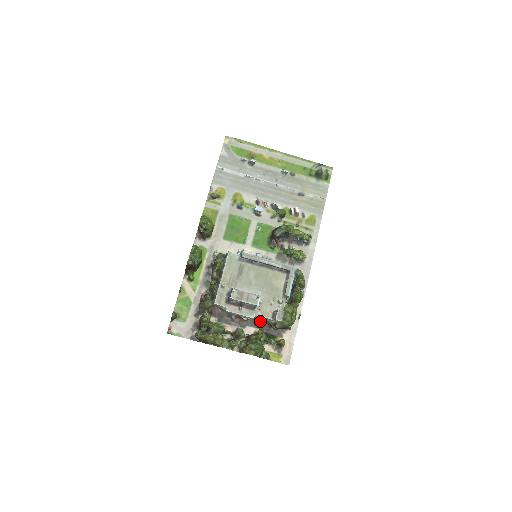
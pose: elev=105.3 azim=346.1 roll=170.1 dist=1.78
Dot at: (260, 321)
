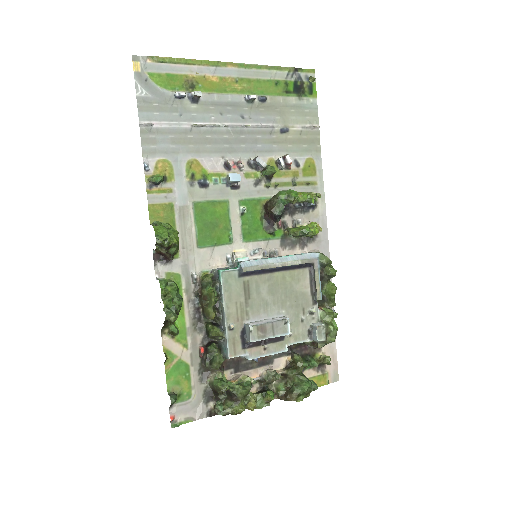
Dot at: occluded
